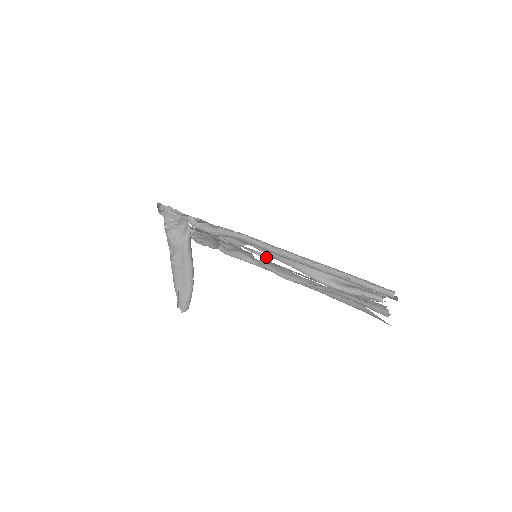
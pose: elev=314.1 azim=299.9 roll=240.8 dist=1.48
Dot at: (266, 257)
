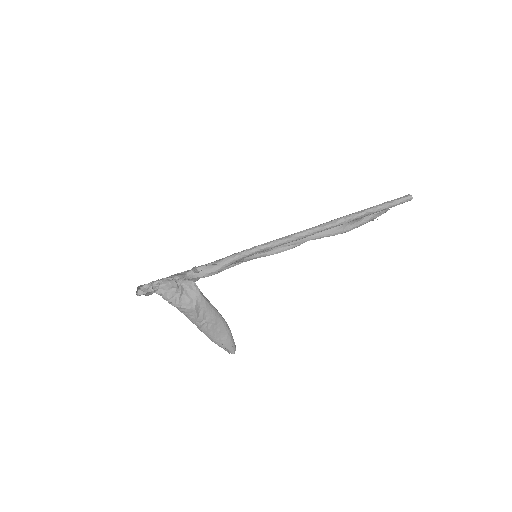
Dot at: occluded
